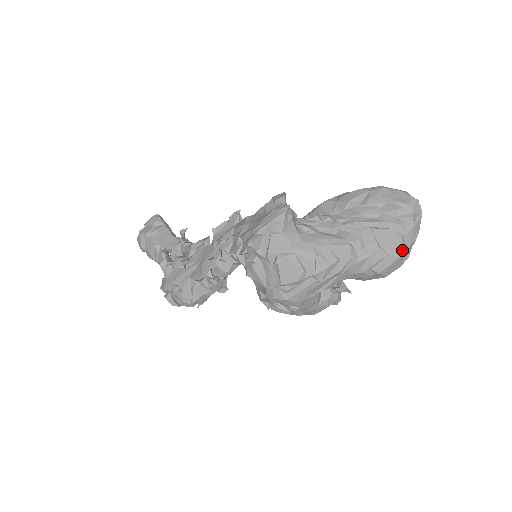
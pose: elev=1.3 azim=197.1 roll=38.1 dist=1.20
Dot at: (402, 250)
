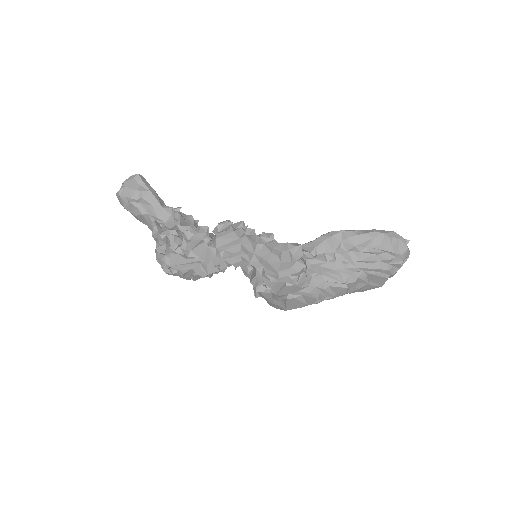
Dot at: occluded
